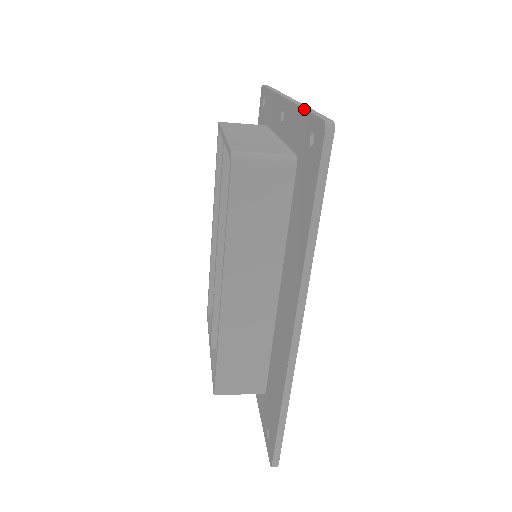
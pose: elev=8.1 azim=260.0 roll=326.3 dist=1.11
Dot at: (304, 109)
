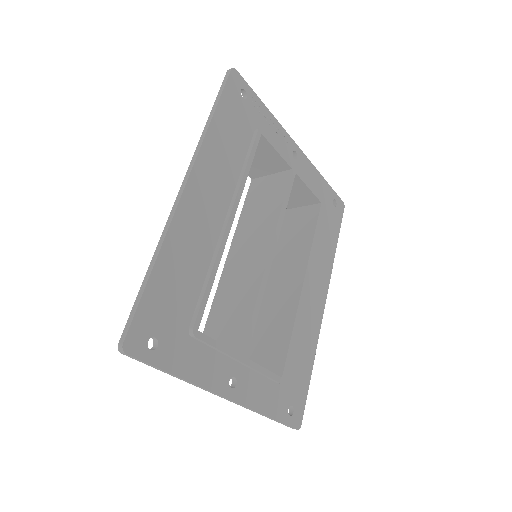
Dot at: occluded
